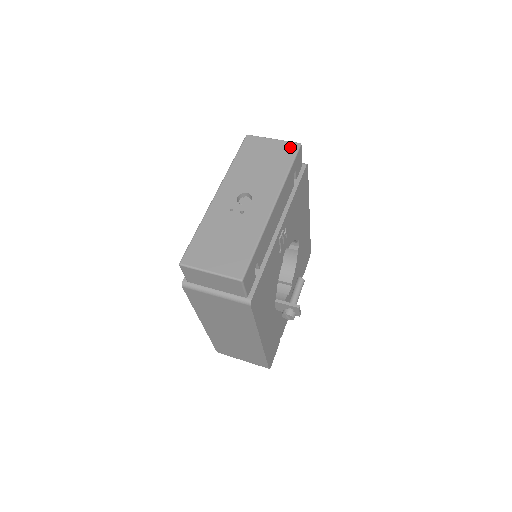
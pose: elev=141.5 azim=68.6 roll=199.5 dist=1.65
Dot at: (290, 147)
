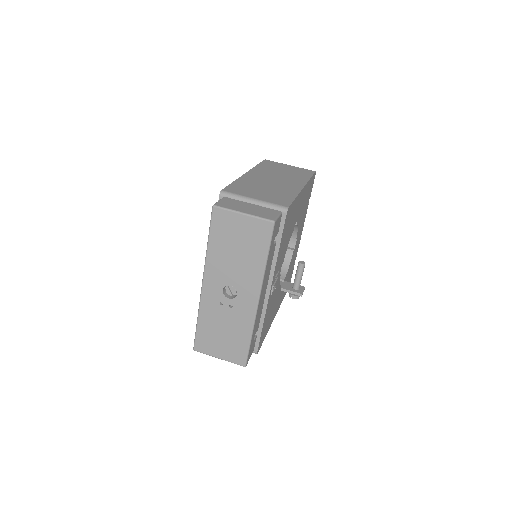
Dot at: (263, 228)
